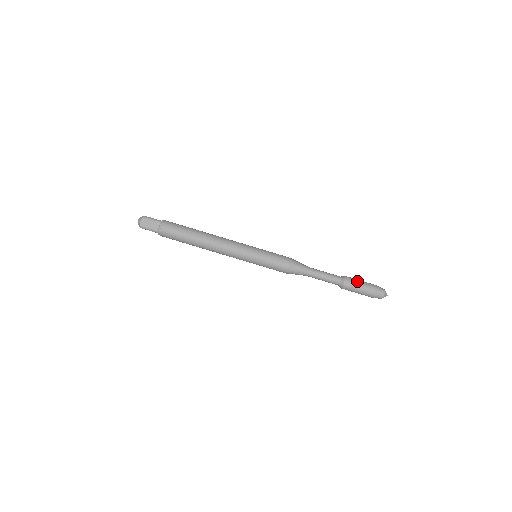
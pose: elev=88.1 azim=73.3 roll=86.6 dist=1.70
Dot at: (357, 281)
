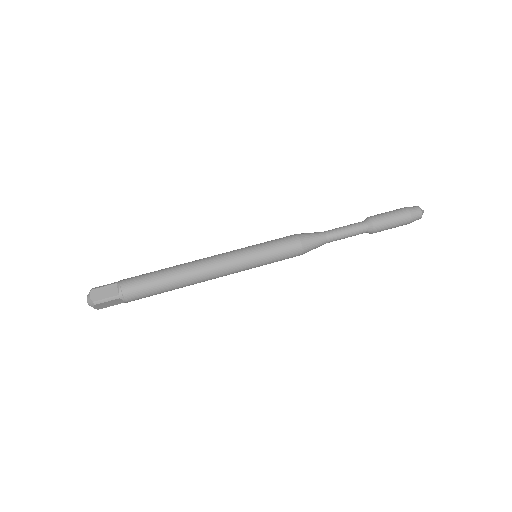
Dot at: (383, 213)
